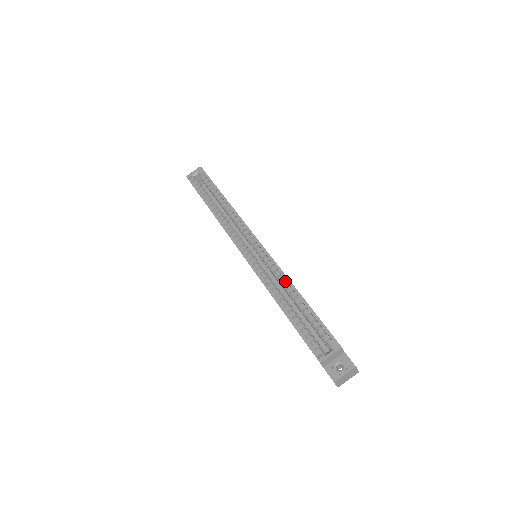
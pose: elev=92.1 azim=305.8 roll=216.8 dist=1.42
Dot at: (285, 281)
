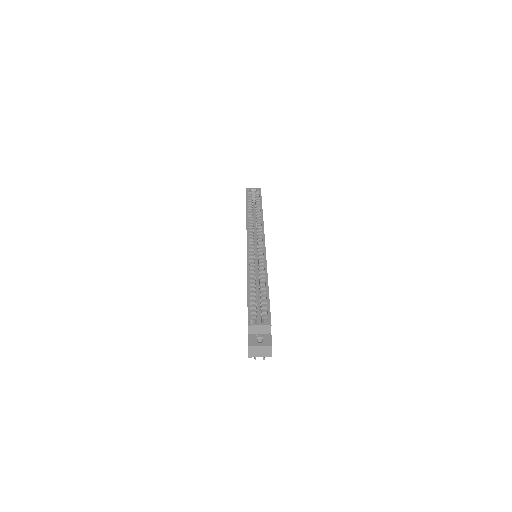
Dot at: occluded
